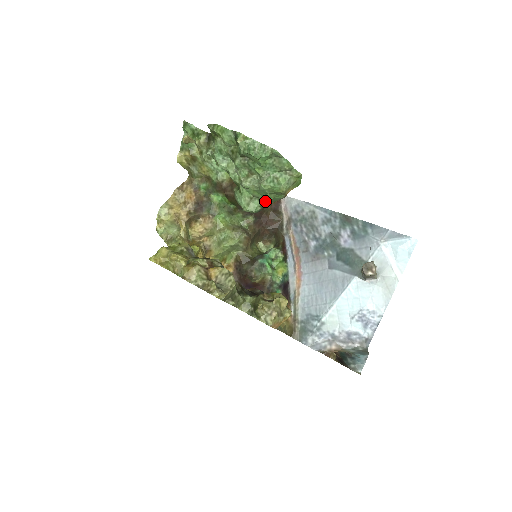
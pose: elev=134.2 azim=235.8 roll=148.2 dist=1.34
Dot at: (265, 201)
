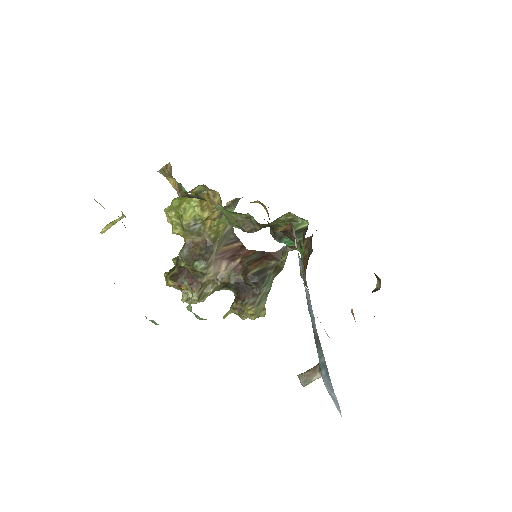
Dot at: occluded
